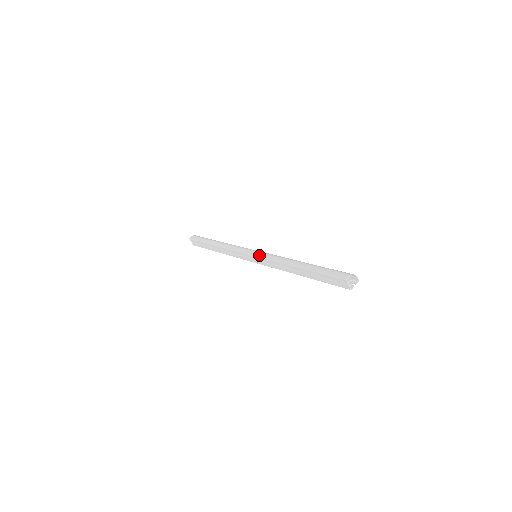
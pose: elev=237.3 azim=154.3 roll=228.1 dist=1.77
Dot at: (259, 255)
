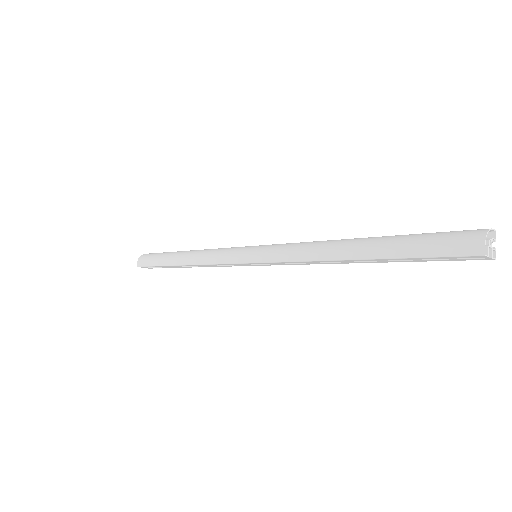
Dot at: (264, 259)
